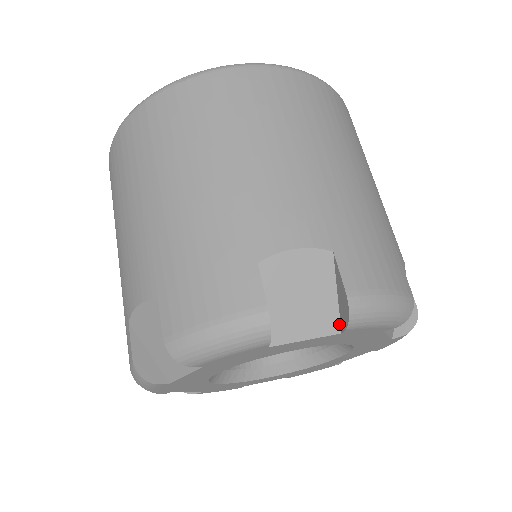
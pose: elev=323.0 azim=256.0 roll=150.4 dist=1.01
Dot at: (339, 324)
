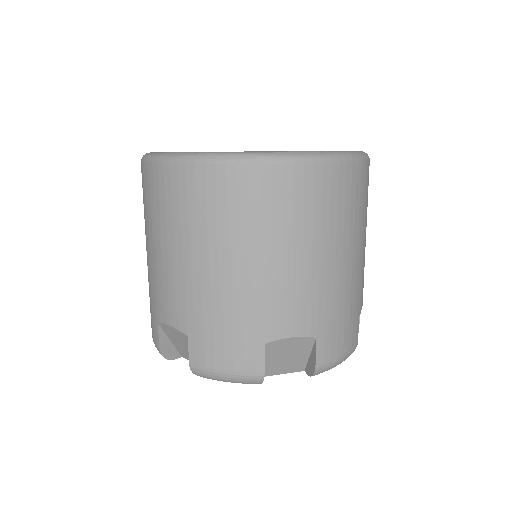
Dot at: (305, 367)
